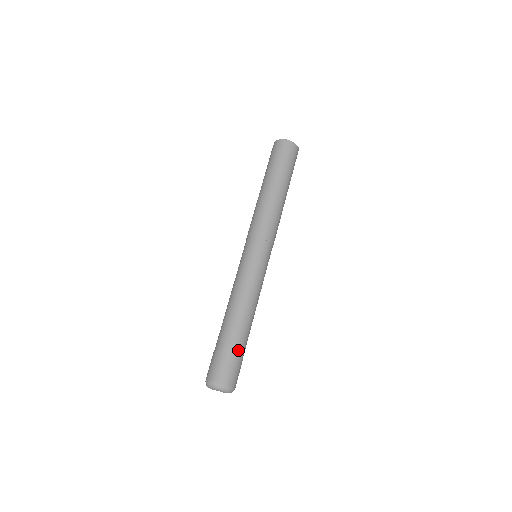
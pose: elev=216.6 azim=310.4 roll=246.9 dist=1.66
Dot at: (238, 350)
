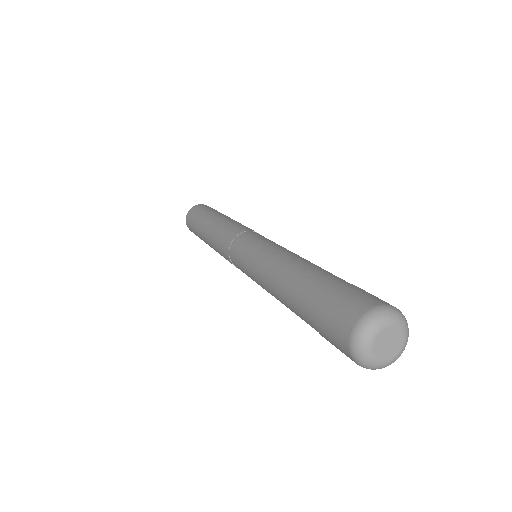
Dot at: occluded
